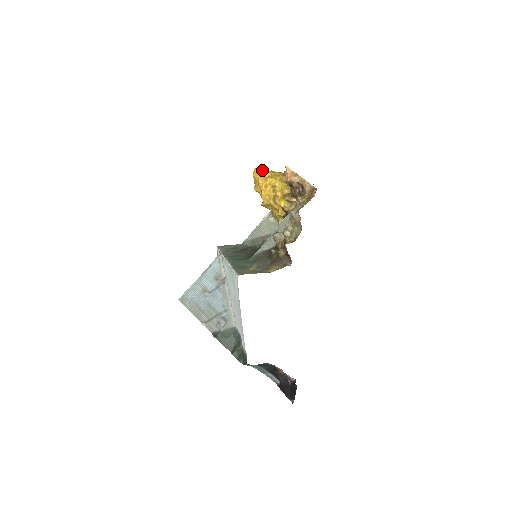
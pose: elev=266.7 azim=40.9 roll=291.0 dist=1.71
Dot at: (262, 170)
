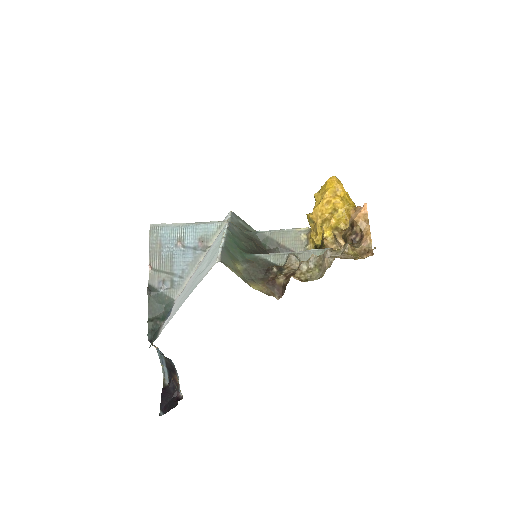
Dot at: (340, 184)
